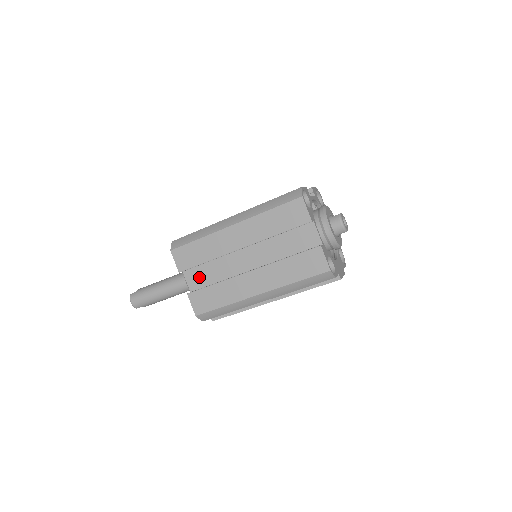
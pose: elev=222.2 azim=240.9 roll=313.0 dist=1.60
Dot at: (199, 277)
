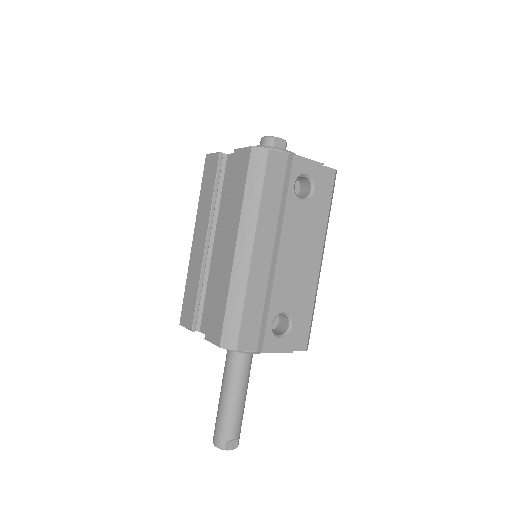
Dot at: occluded
